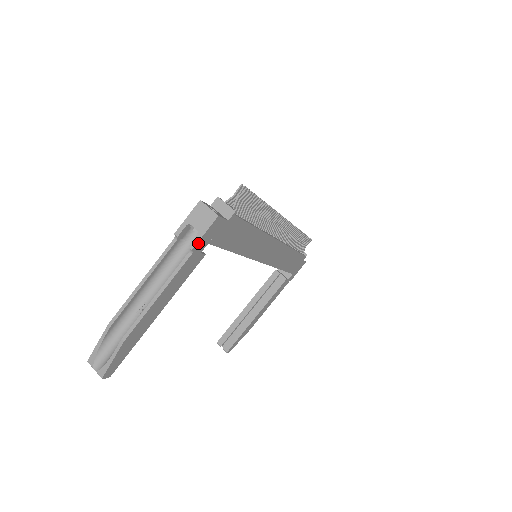
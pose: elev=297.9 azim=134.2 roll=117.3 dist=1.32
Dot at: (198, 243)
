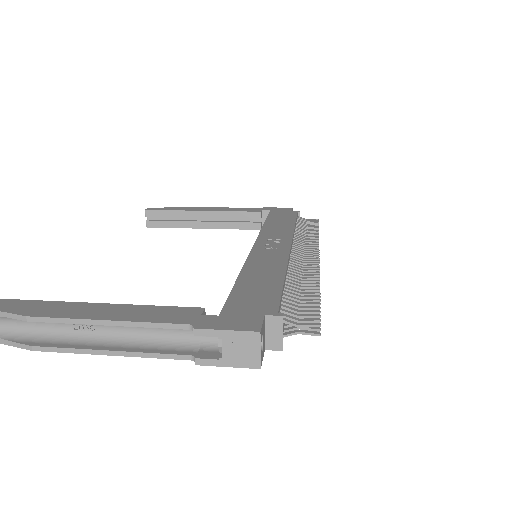
Dot at: (210, 363)
